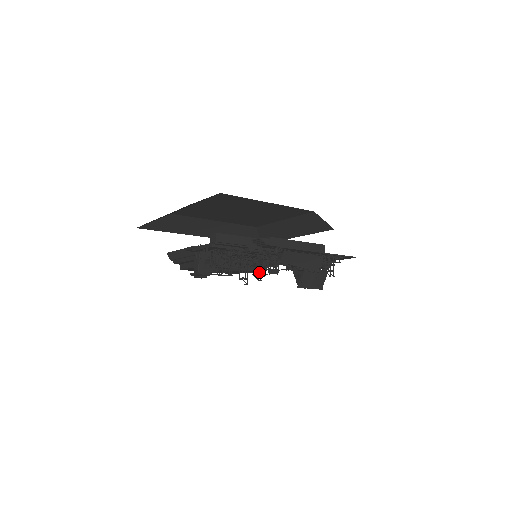
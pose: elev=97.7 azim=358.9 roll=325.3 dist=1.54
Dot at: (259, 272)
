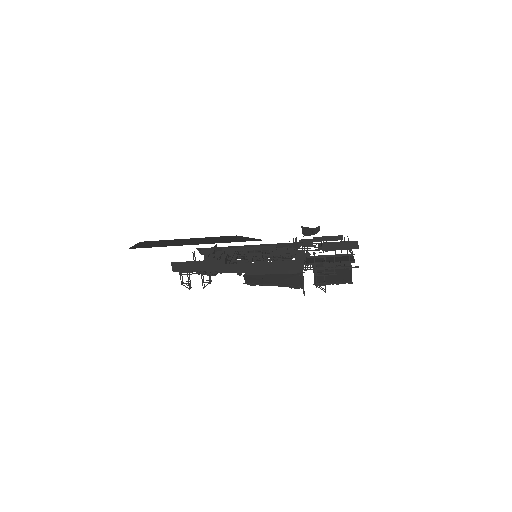
Dot at: occluded
